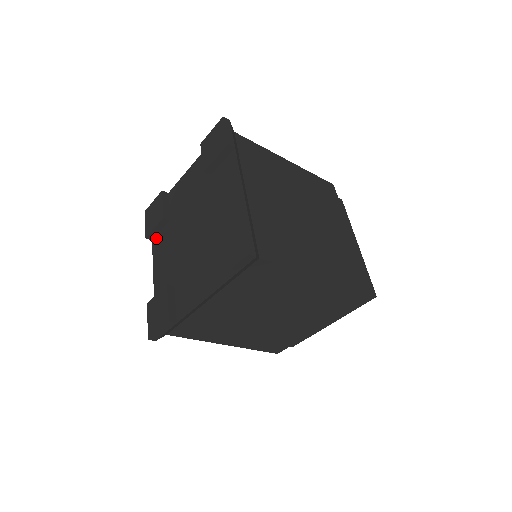
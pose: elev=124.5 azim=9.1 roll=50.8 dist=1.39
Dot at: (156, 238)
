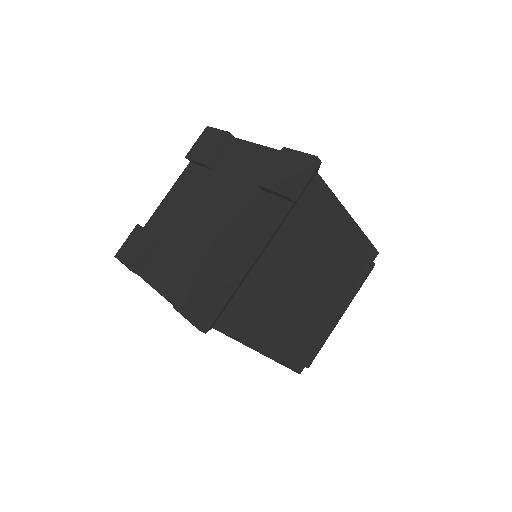
Dot at: (193, 166)
